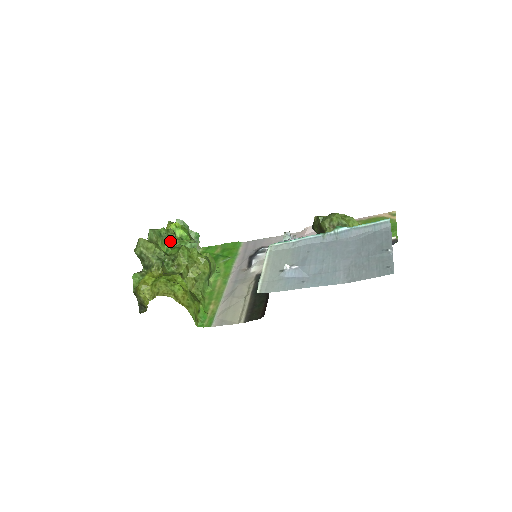
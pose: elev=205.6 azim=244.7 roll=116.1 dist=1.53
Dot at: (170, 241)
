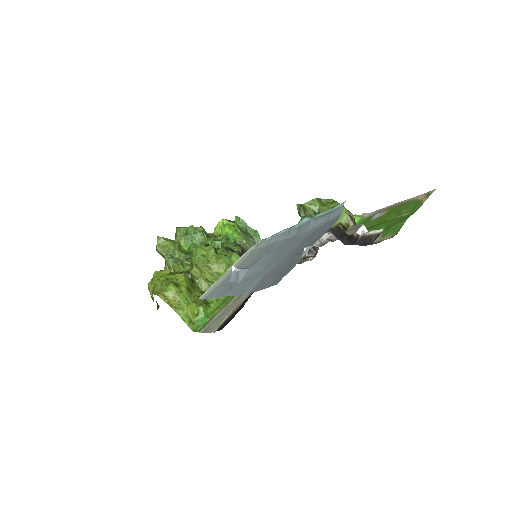
Dot at: (197, 239)
